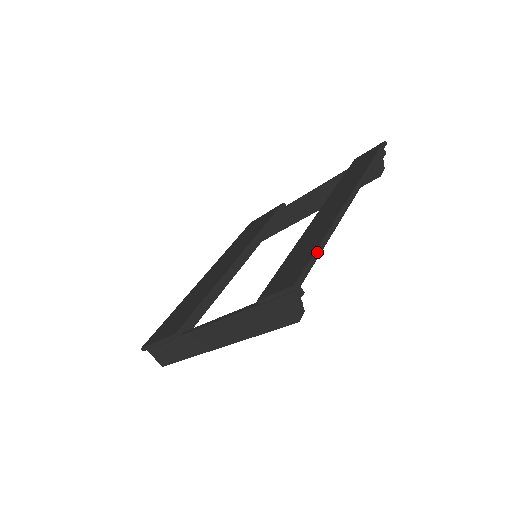
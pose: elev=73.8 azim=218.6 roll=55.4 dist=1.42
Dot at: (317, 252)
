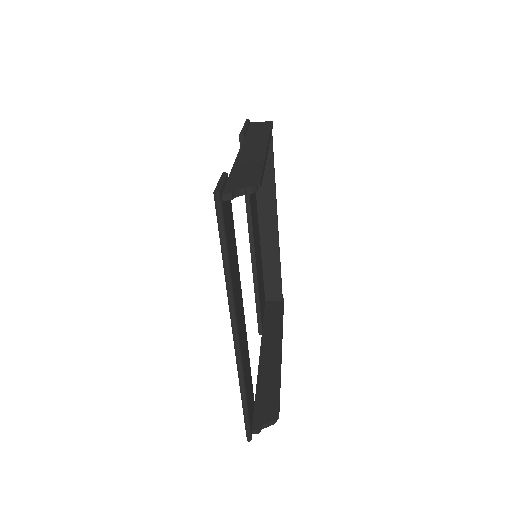
Dot at: (244, 410)
